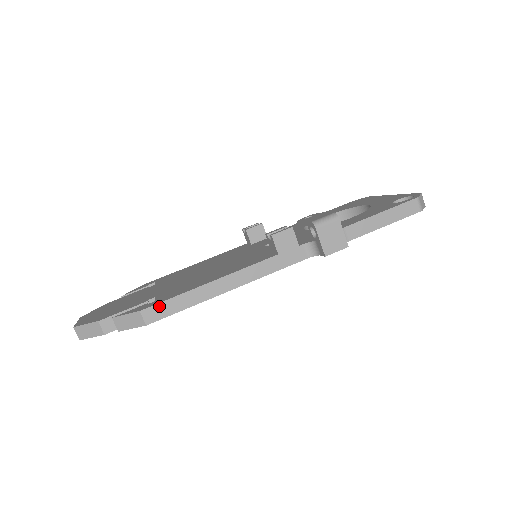
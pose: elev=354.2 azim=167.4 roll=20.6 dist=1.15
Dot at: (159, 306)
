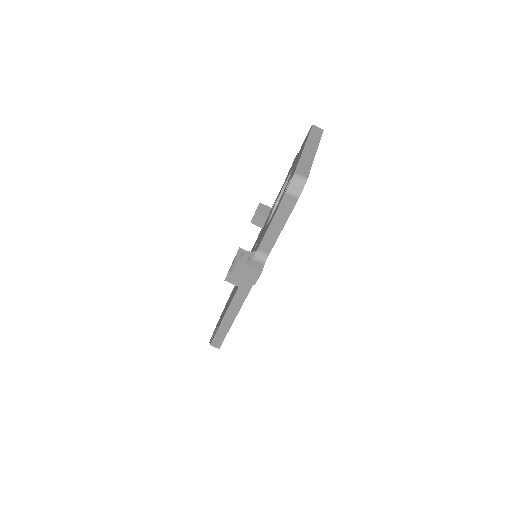
Dot at: (215, 339)
